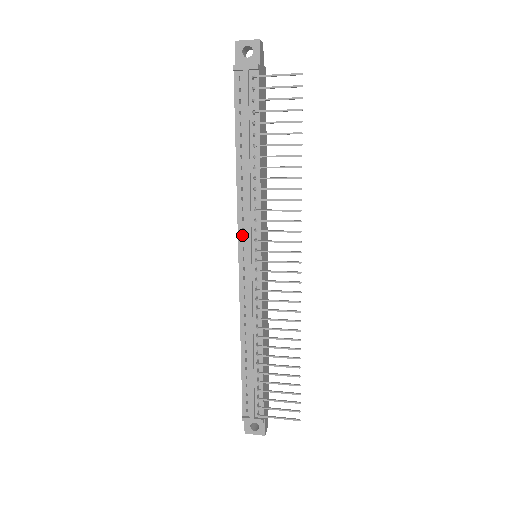
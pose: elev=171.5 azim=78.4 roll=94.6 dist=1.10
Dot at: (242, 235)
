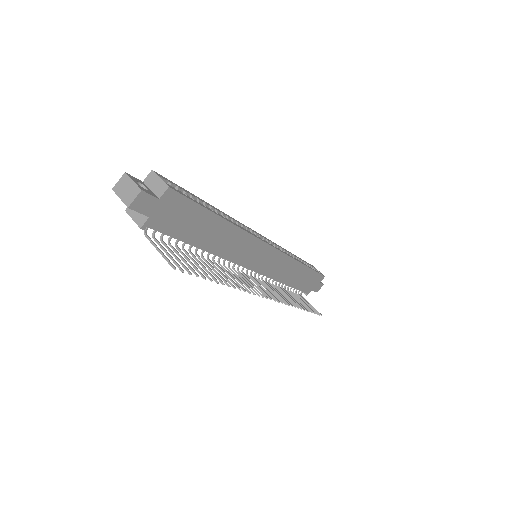
Dot at: occluded
